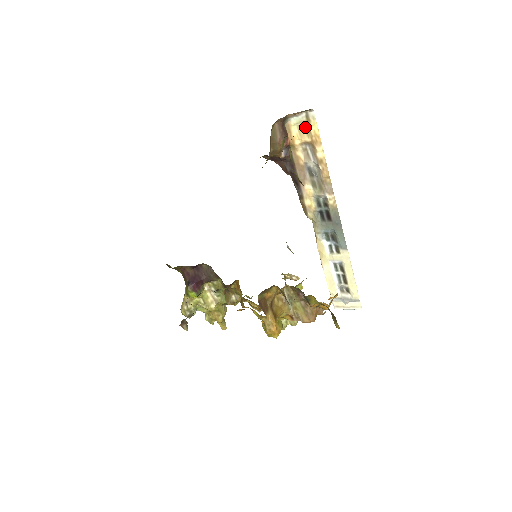
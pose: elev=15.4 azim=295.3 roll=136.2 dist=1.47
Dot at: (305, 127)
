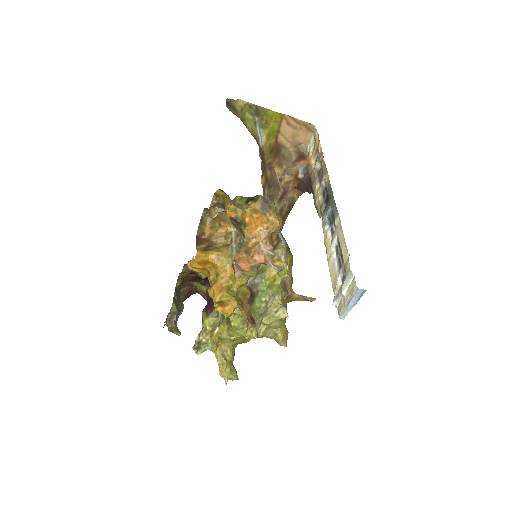
Dot at: occluded
